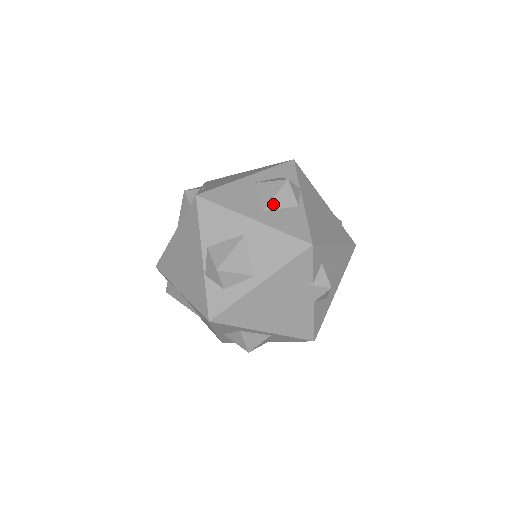
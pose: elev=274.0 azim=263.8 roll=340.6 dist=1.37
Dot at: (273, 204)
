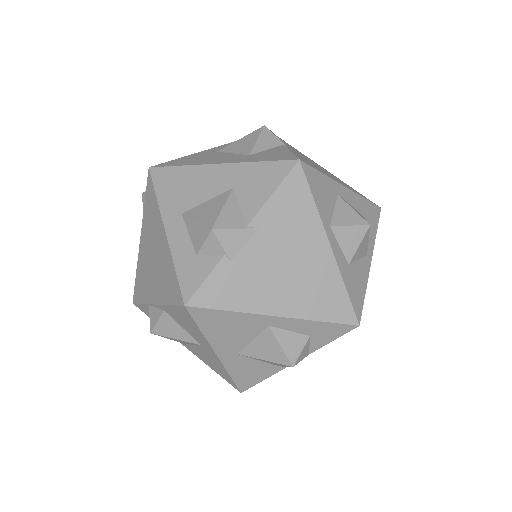
Dot at: (254, 358)
